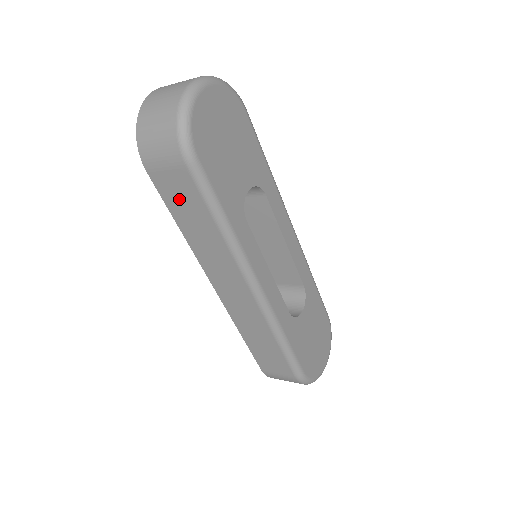
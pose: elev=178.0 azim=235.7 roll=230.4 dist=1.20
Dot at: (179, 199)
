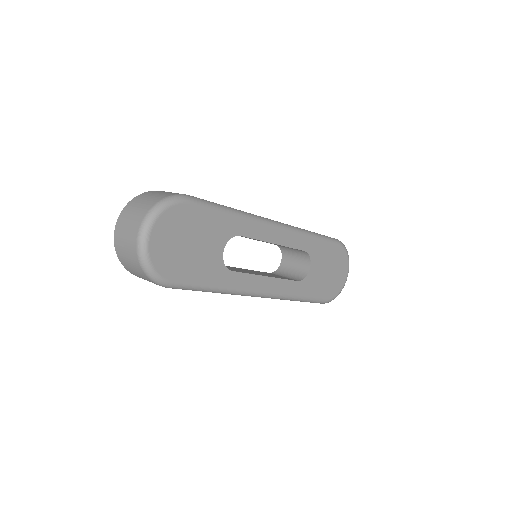
Dot at: occluded
